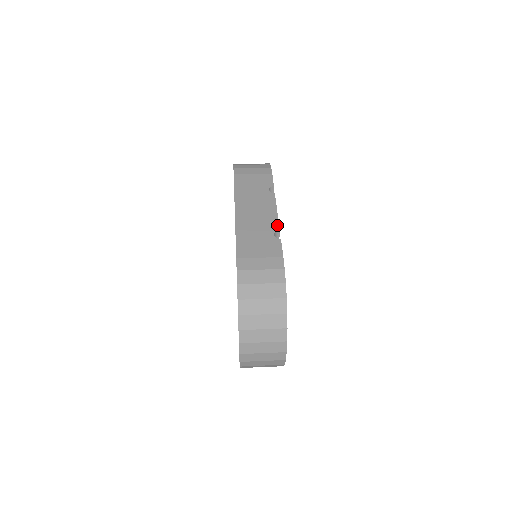
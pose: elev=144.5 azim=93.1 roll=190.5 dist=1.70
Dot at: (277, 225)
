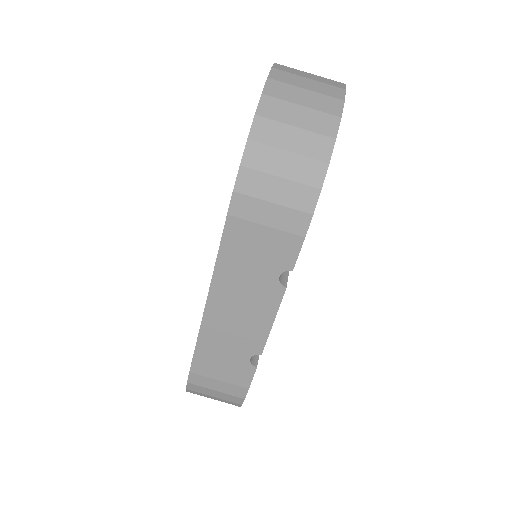
Dot at: (261, 346)
